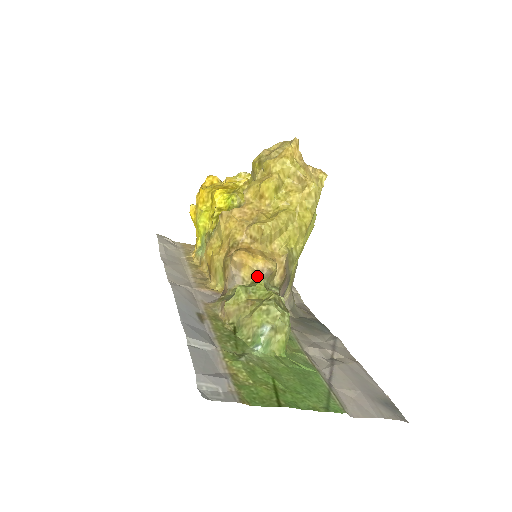
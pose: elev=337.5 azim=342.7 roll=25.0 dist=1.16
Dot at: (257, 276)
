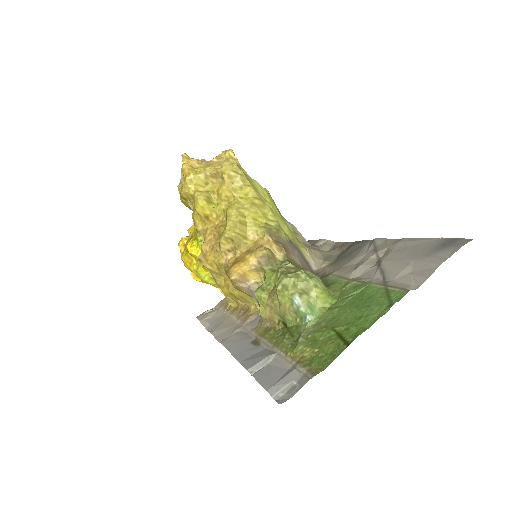
Dot at: (262, 270)
